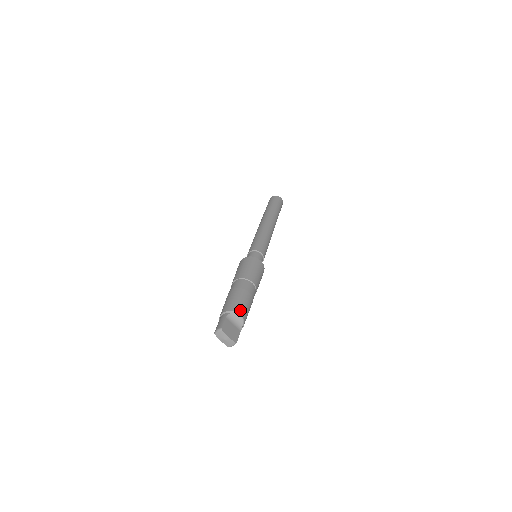
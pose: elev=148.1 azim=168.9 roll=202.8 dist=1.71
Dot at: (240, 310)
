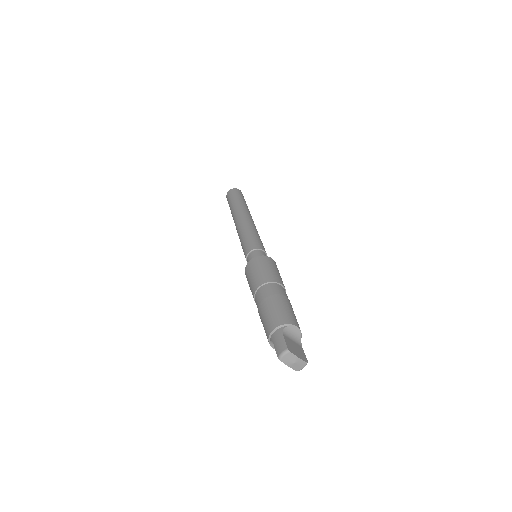
Dot at: (293, 320)
